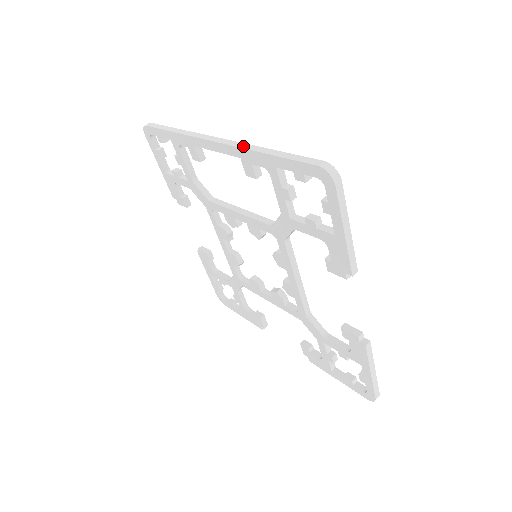
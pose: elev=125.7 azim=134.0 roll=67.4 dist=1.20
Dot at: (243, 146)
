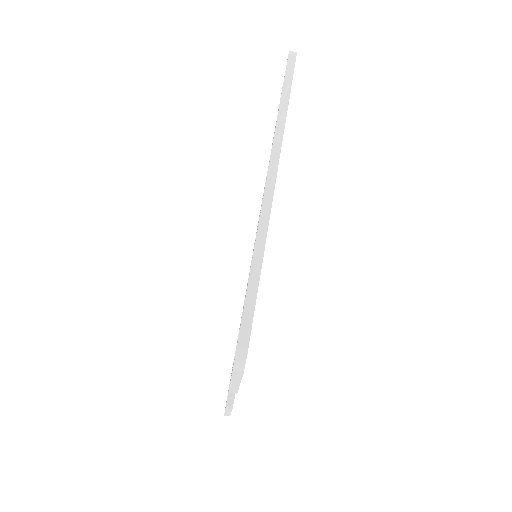
Dot at: (262, 223)
